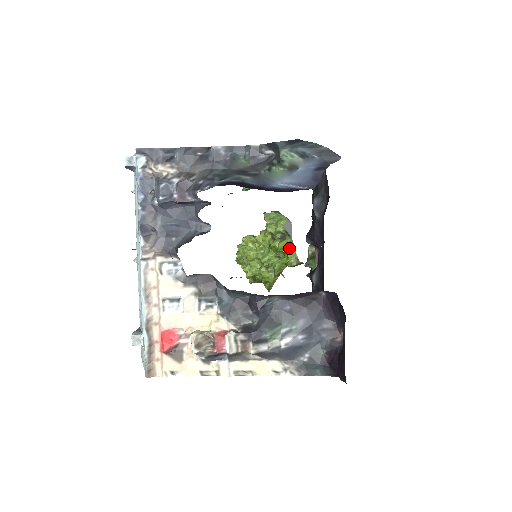
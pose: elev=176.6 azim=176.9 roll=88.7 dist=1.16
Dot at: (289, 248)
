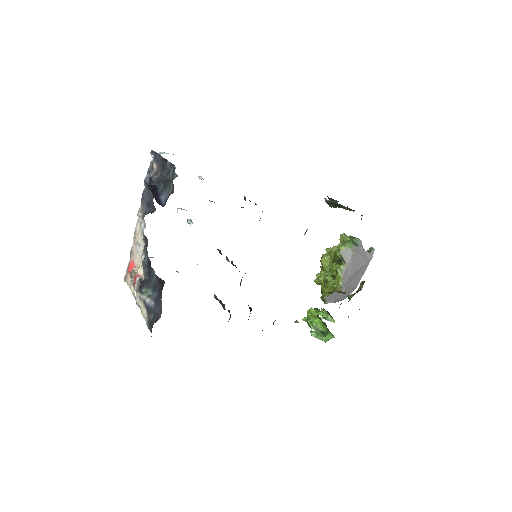
Dot at: (338, 273)
